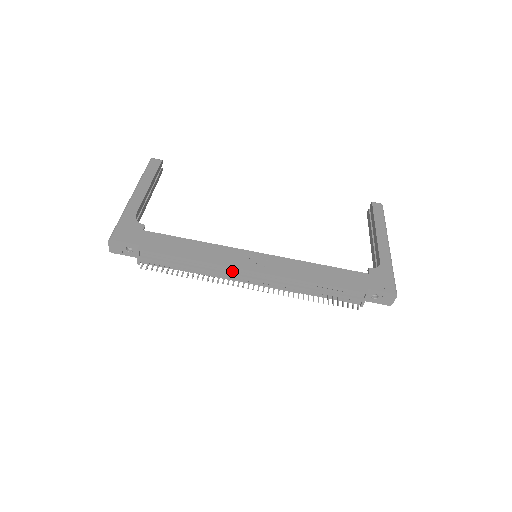
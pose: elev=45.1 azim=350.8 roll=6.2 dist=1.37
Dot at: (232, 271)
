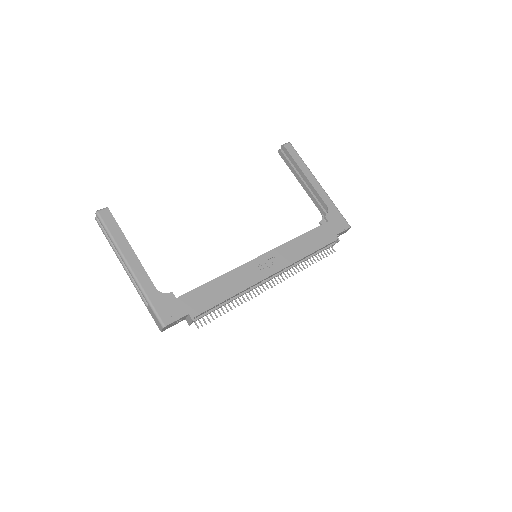
Dot at: (258, 284)
